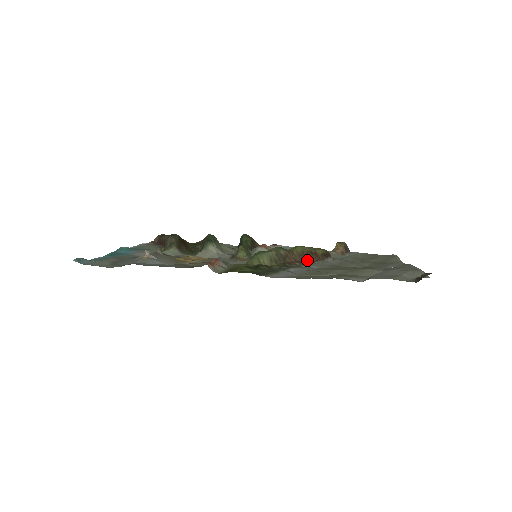
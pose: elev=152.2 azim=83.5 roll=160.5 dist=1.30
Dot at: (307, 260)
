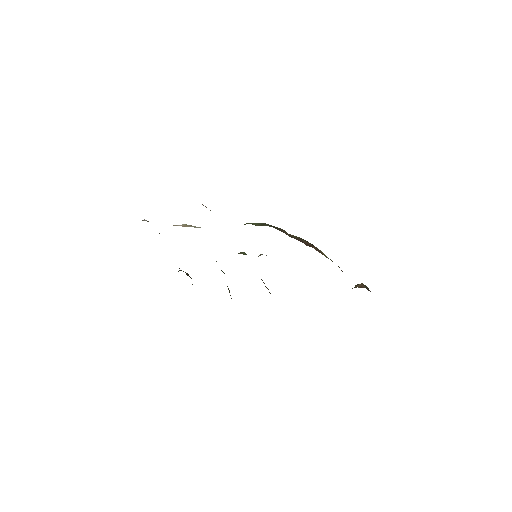
Dot at: (306, 245)
